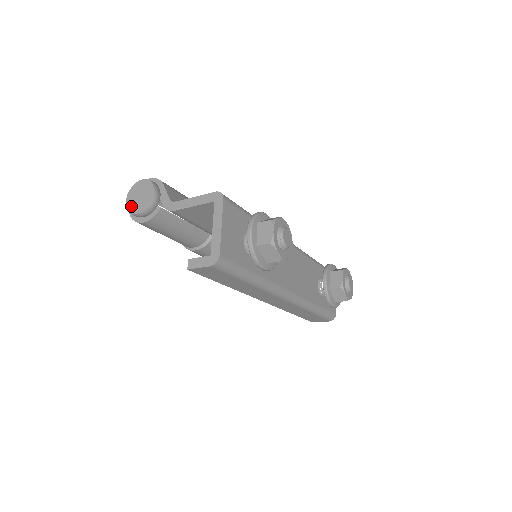
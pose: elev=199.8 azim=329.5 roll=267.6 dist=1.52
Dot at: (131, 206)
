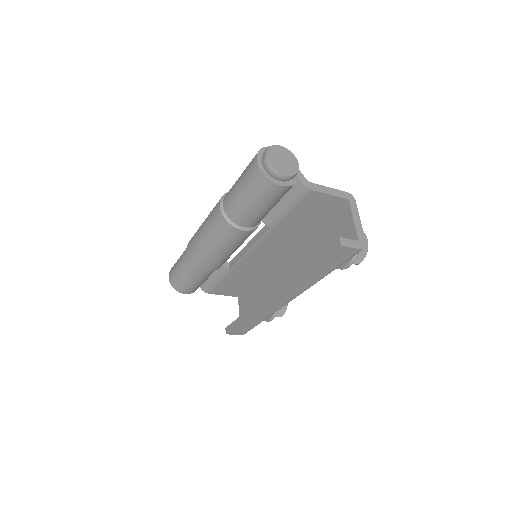
Dot at: (276, 164)
